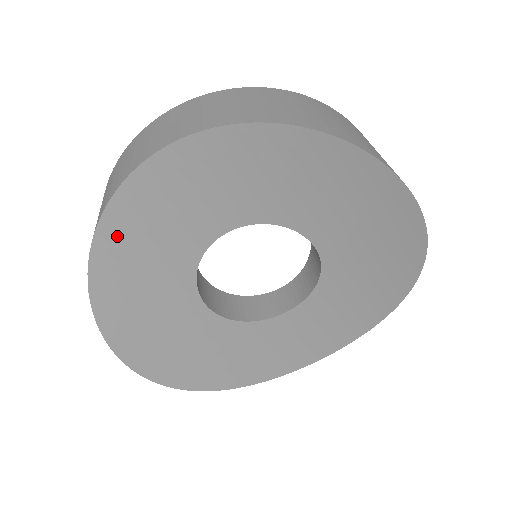
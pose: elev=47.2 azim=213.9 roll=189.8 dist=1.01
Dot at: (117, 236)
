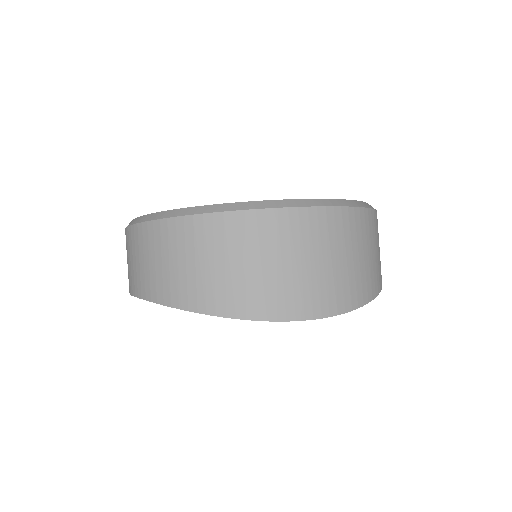
Dot at: occluded
